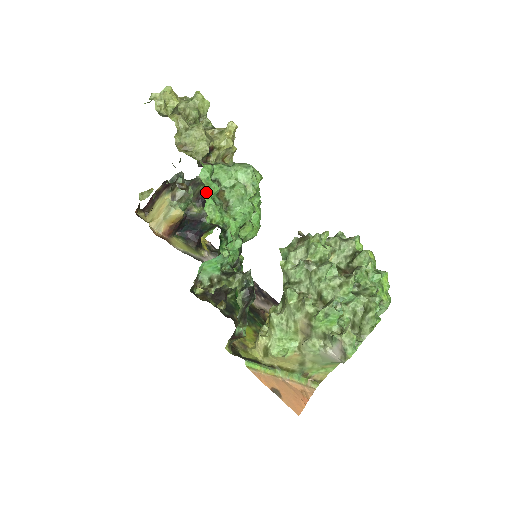
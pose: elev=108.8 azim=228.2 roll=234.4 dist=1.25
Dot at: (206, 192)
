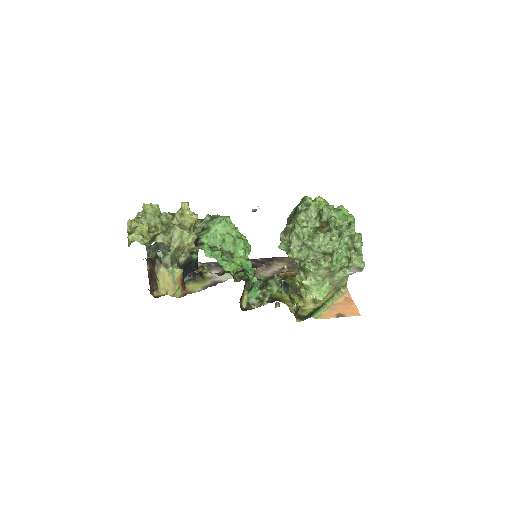
Dot at: (218, 261)
